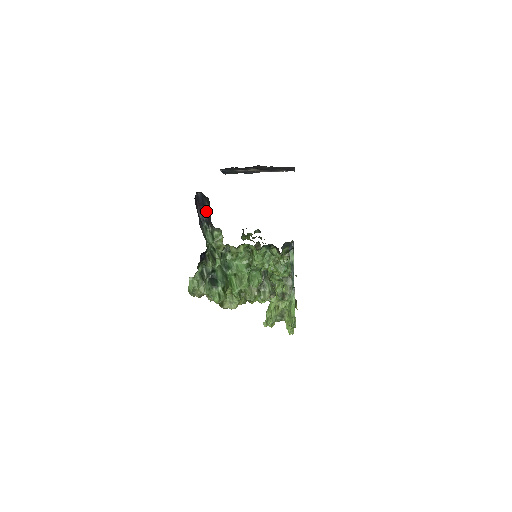
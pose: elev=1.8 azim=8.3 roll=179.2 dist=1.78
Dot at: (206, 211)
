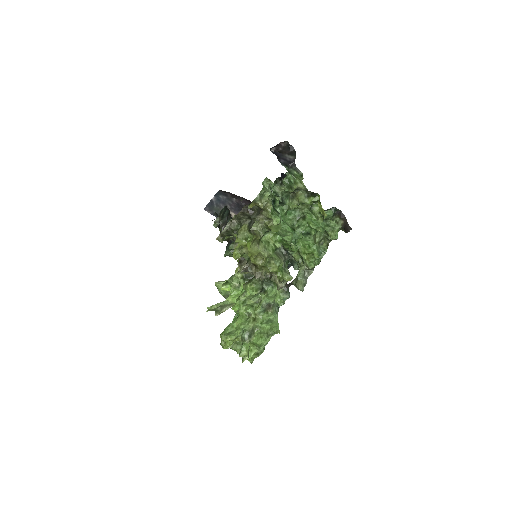
Dot at: (285, 158)
